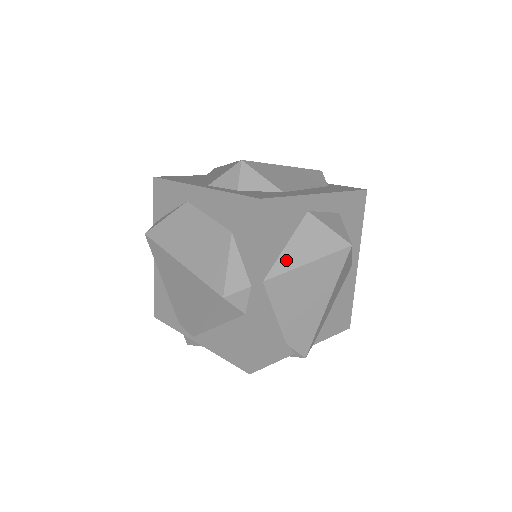
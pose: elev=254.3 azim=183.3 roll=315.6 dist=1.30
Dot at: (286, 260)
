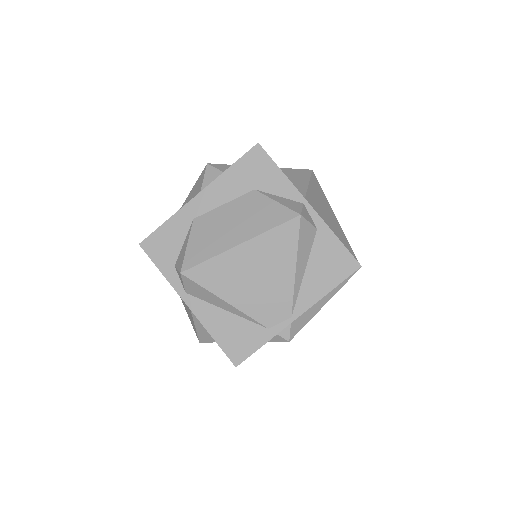
Dot at: (298, 187)
